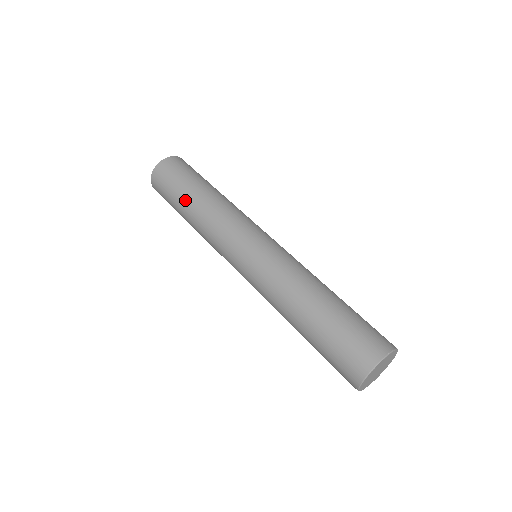
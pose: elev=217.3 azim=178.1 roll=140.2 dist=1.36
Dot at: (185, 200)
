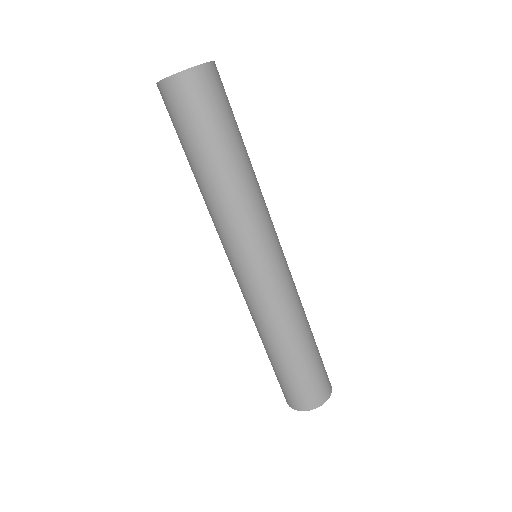
Dot at: (215, 156)
